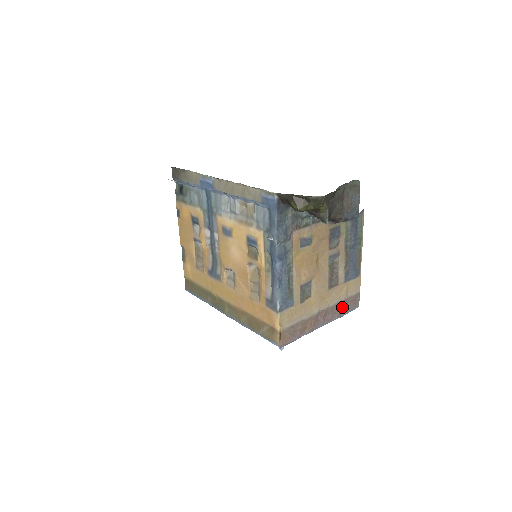
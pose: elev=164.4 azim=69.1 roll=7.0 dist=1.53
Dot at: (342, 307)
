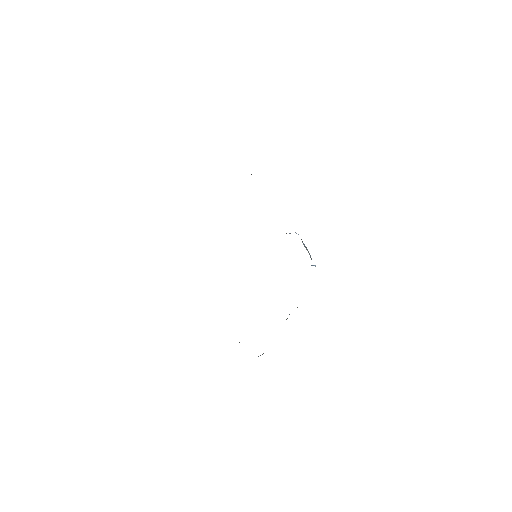
Dot at: occluded
